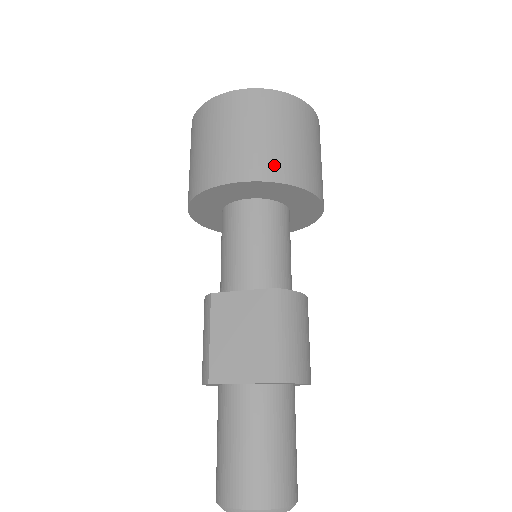
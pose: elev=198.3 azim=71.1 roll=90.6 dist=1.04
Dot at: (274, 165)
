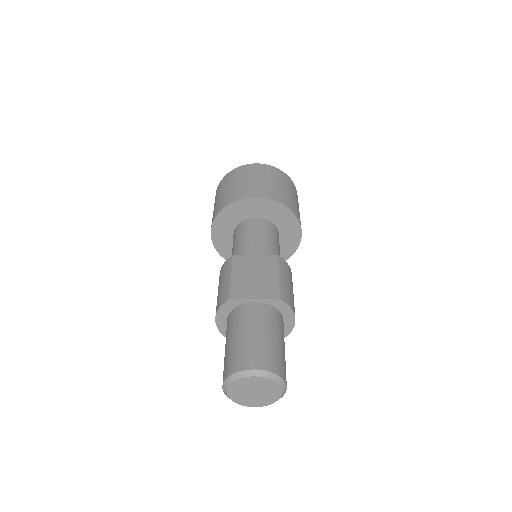
Dot at: (281, 197)
